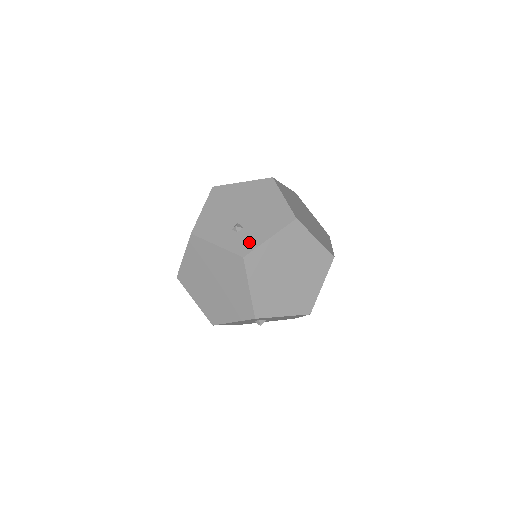
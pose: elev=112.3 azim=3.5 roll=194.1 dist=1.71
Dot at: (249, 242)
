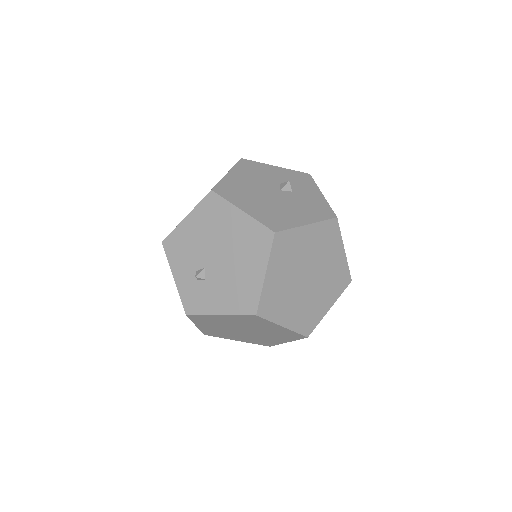
Dot at: (200, 303)
